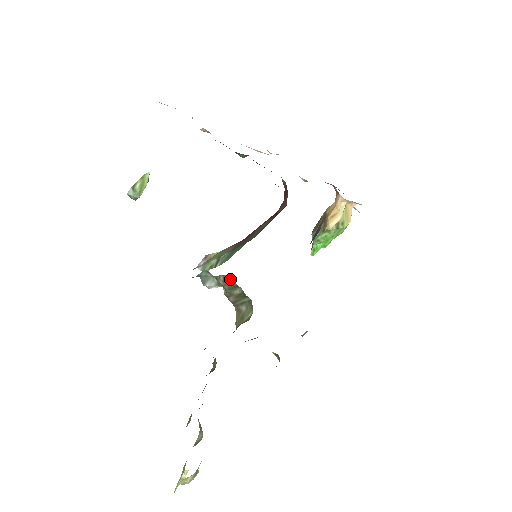
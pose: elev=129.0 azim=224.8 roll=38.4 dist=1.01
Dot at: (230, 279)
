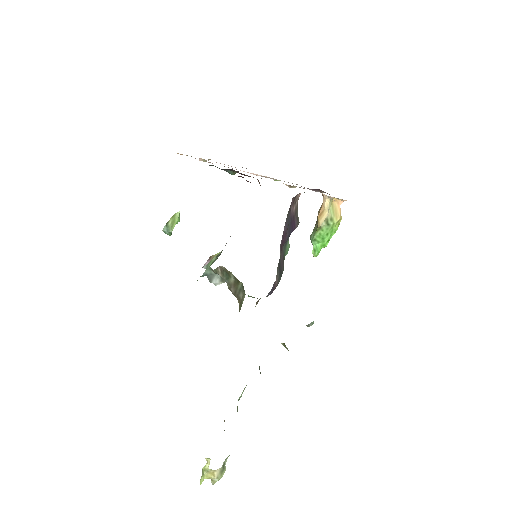
Dot at: (224, 268)
